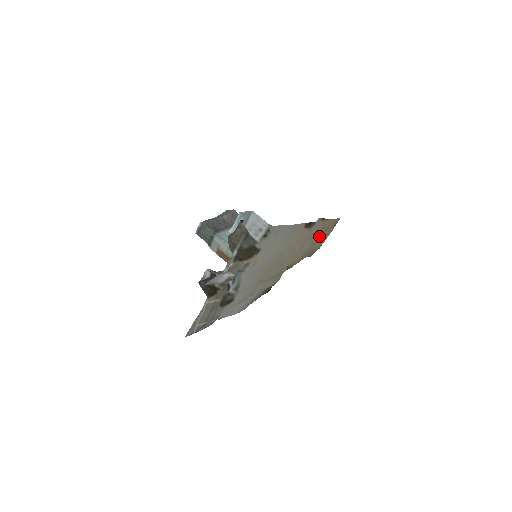
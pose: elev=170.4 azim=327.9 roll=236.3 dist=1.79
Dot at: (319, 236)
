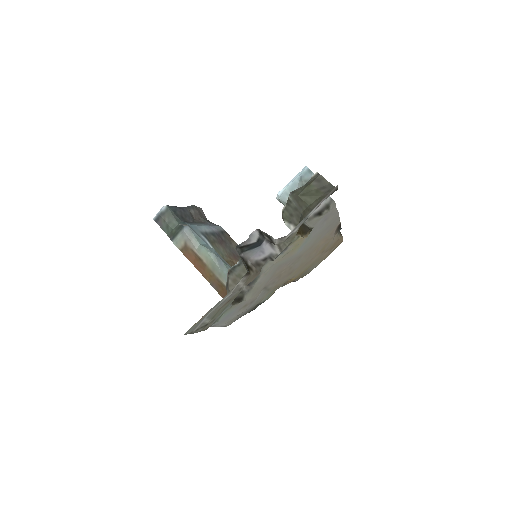
Dot at: (324, 254)
